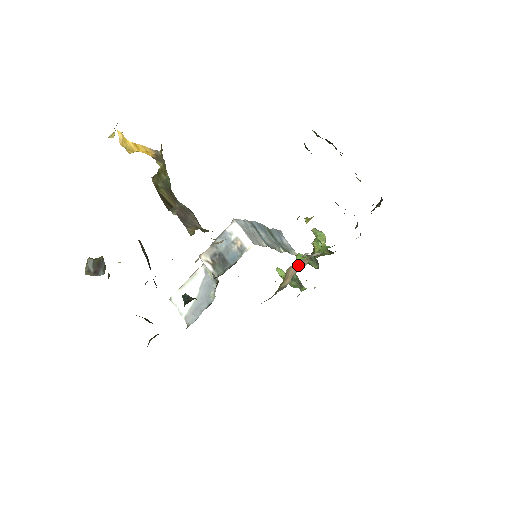
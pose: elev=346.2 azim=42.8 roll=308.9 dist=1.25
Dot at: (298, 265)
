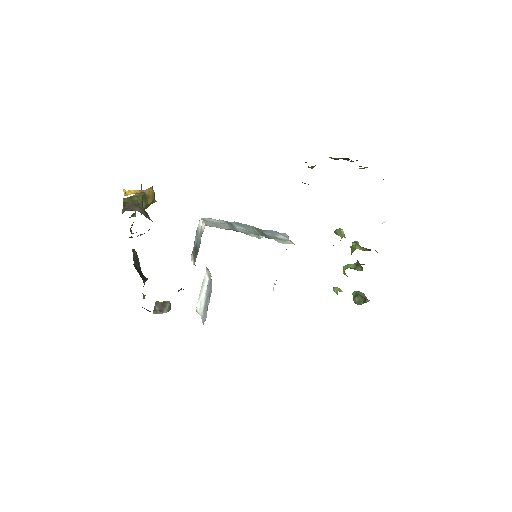
Dot at: occluded
